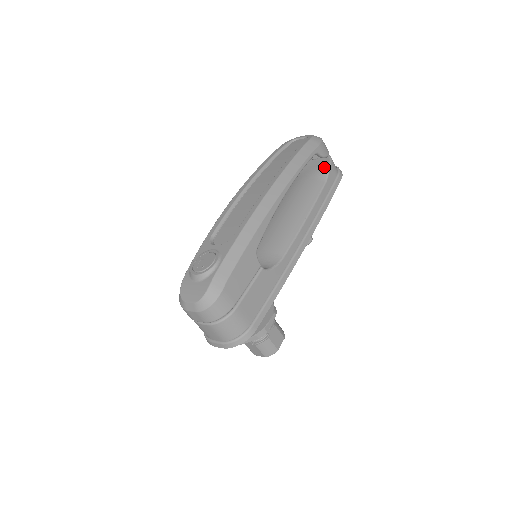
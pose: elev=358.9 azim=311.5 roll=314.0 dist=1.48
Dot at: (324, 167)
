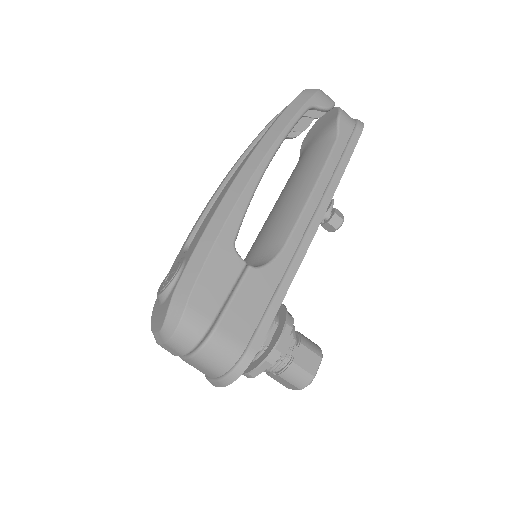
Dot at: (332, 123)
